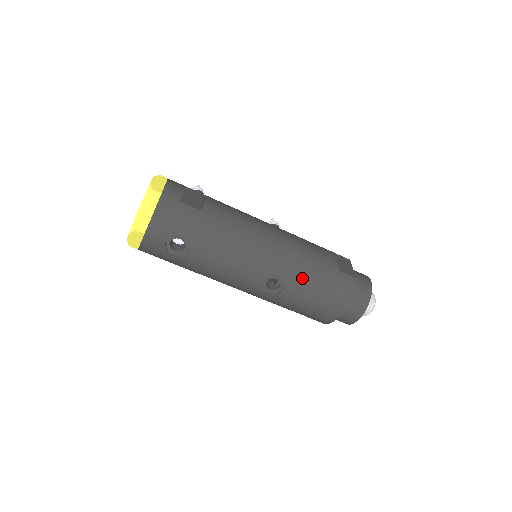
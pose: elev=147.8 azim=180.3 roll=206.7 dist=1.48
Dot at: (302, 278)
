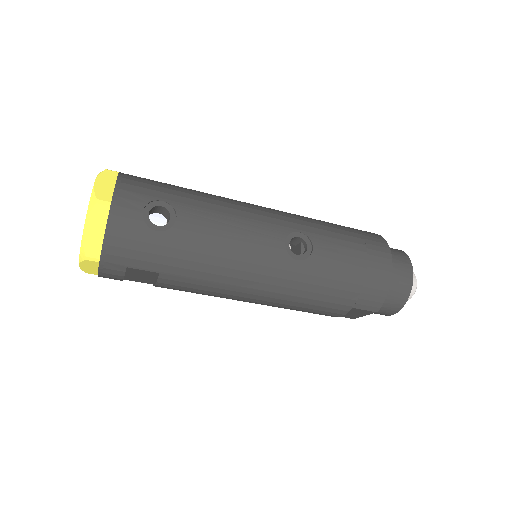
Dot at: (325, 232)
